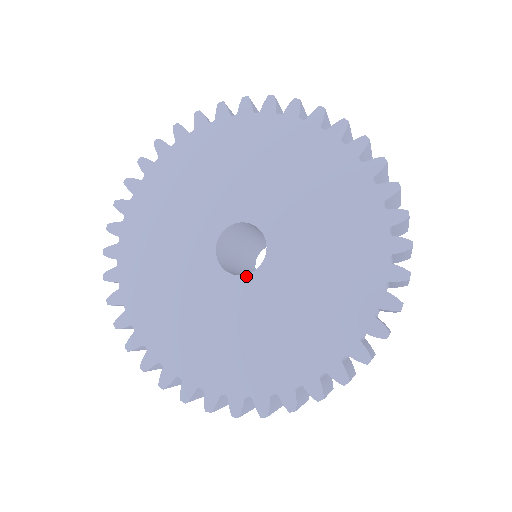
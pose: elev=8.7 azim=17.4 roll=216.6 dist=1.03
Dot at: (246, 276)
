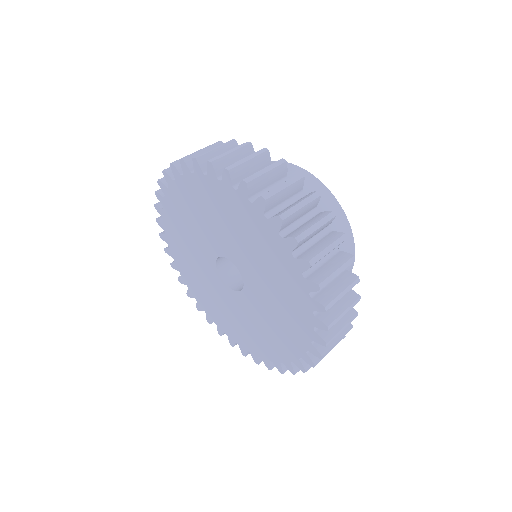
Dot at: (233, 291)
